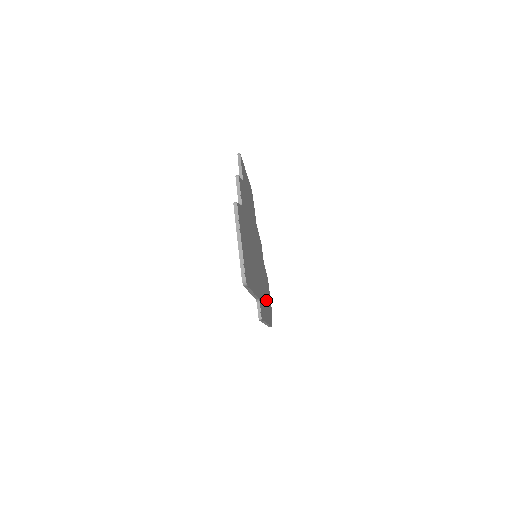
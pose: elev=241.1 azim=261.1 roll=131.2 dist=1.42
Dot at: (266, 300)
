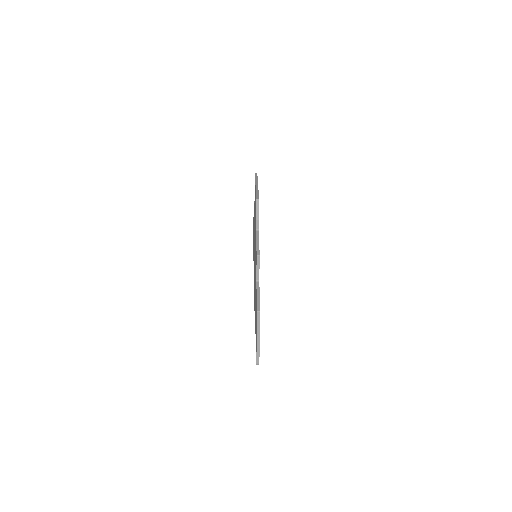
Dot at: occluded
